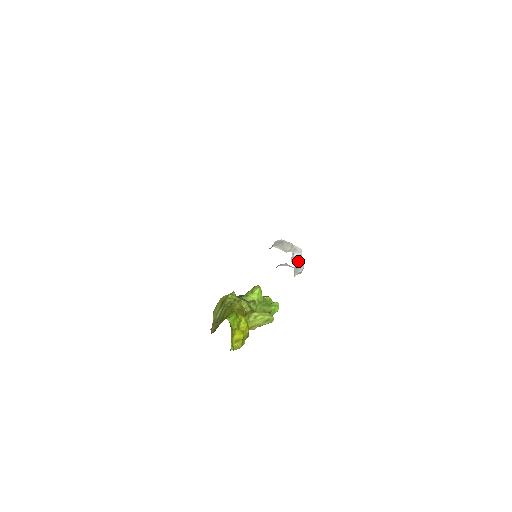
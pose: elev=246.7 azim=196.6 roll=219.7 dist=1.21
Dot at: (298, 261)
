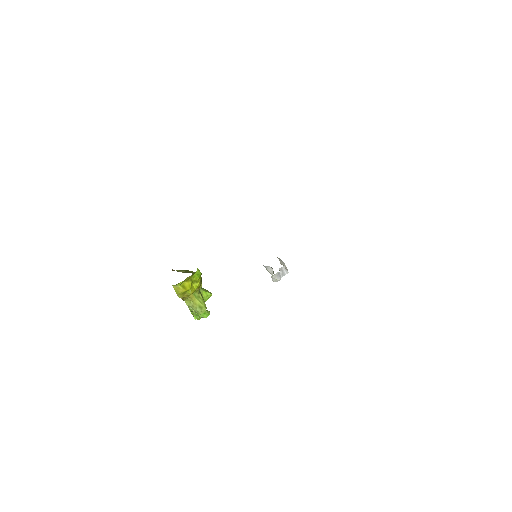
Dot at: (281, 274)
